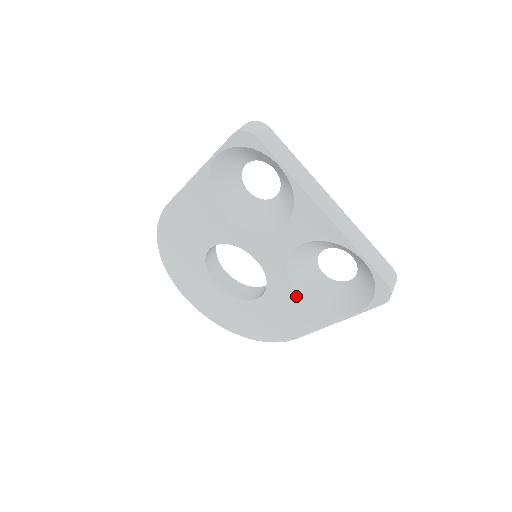
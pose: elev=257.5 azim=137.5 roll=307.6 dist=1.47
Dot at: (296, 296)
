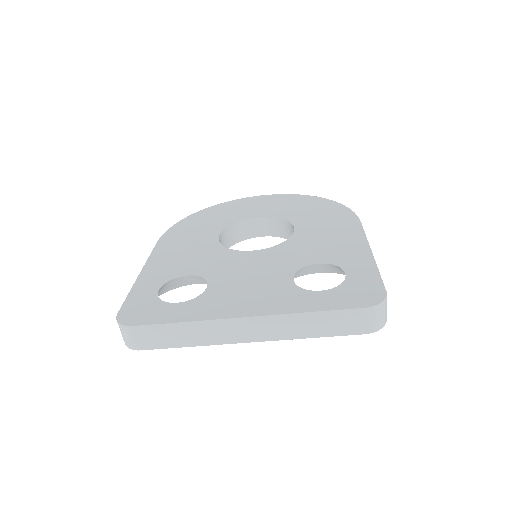
Dot at: occluded
